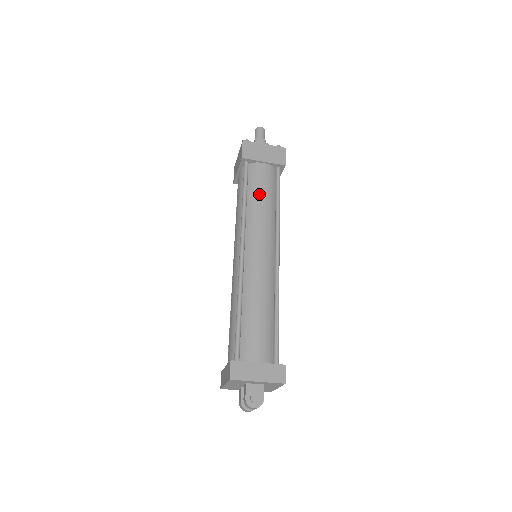
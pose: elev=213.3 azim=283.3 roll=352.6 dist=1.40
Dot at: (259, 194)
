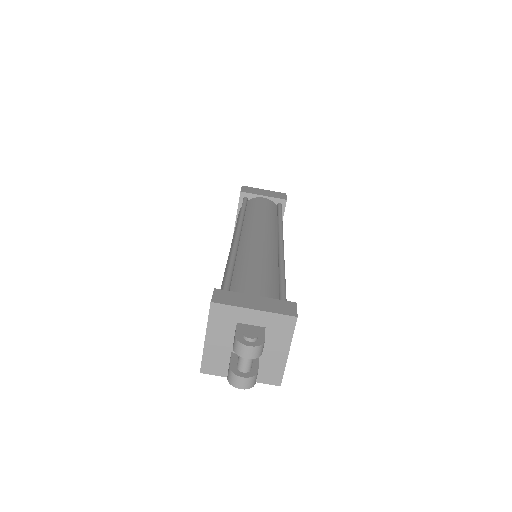
Dot at: (259, 209)
